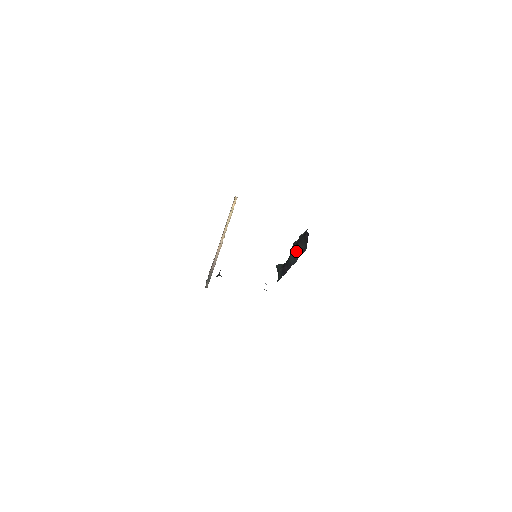
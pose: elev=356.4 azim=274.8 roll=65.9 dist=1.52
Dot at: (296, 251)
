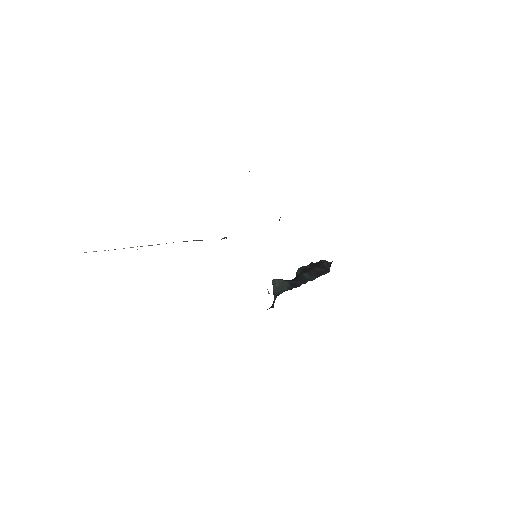
Dot at: (313, 271)
